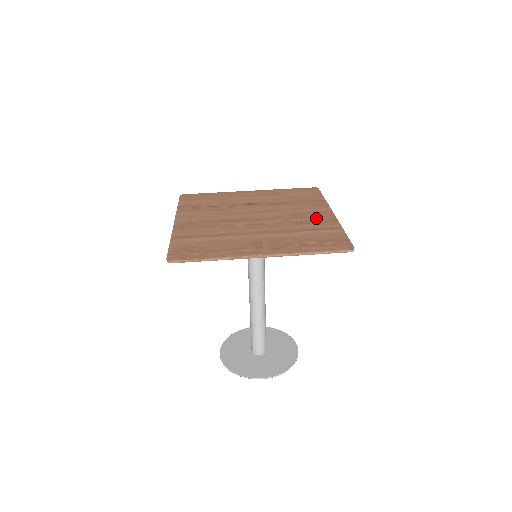
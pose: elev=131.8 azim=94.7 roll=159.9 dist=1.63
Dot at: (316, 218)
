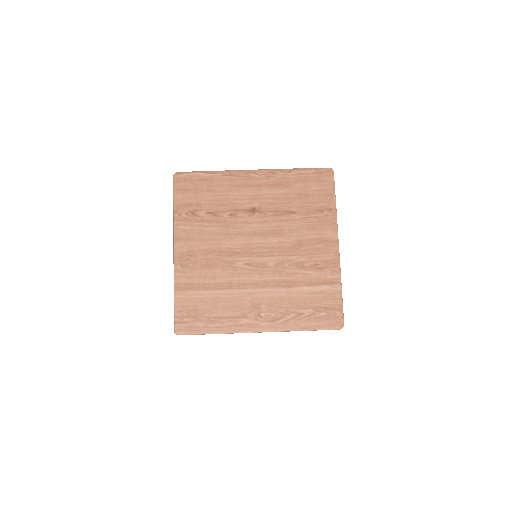
Dot at: (319, 256)
